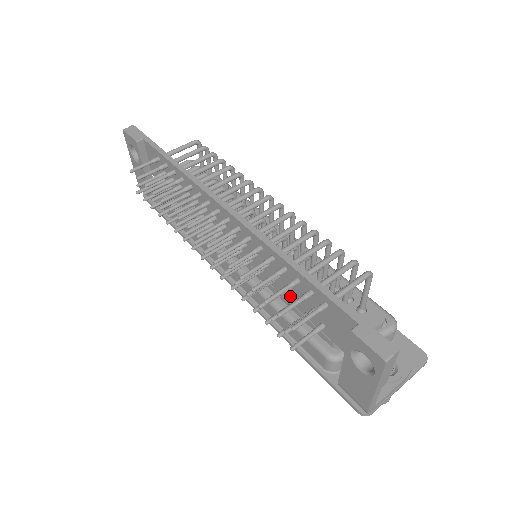
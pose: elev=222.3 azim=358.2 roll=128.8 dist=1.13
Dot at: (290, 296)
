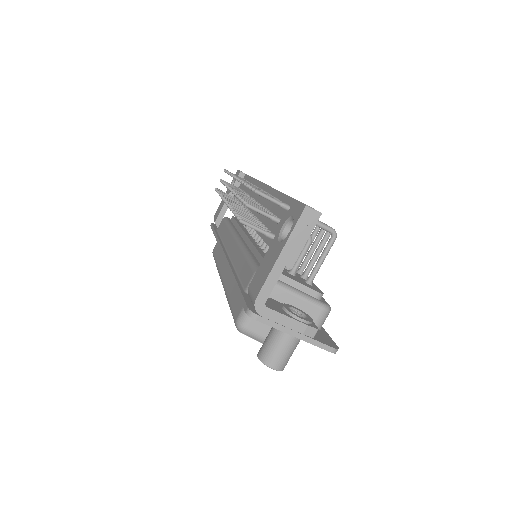
Dot at: occluded
